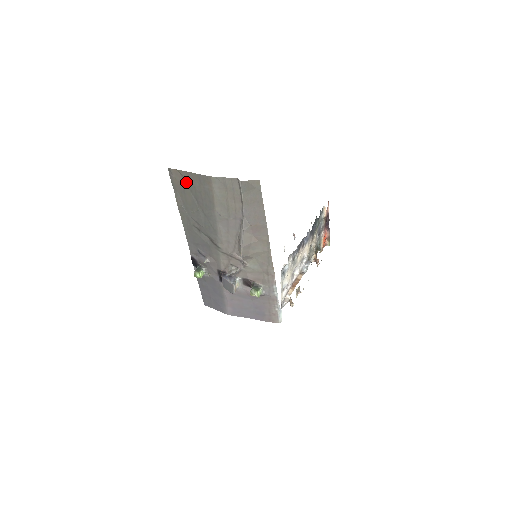
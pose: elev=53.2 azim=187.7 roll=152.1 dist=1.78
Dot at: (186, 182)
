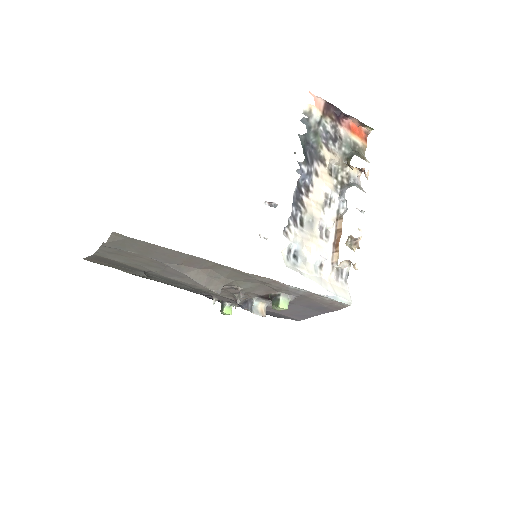
Dot at: (102, 262)
